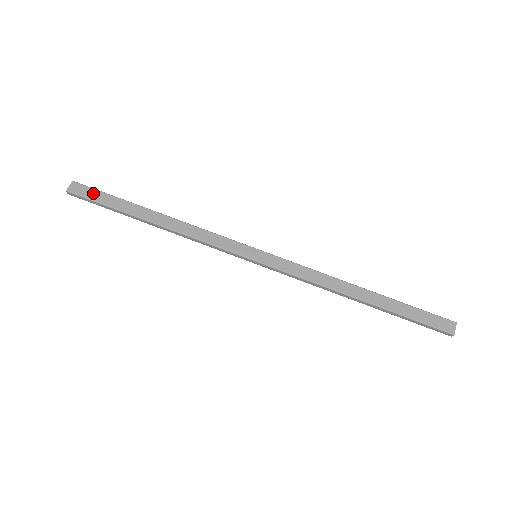
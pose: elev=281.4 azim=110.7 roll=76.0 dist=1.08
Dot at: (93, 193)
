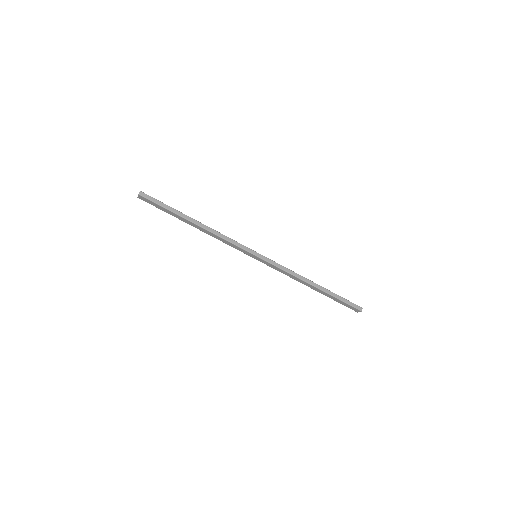
Dot at: (154, 204)
